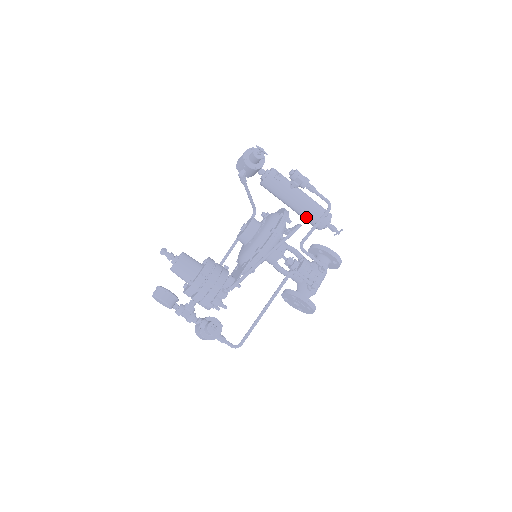
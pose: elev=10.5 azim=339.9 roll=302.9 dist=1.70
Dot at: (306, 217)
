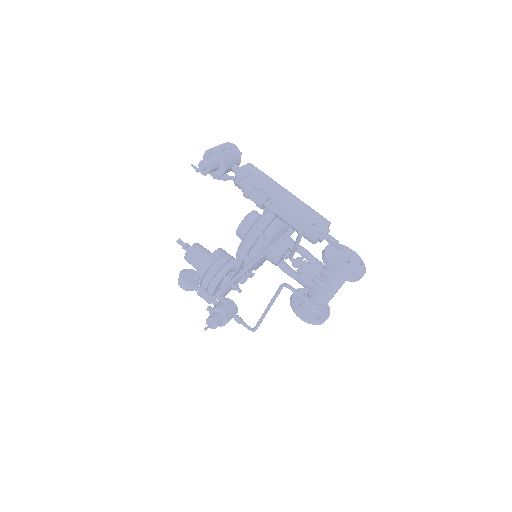
Dot at: occluded
